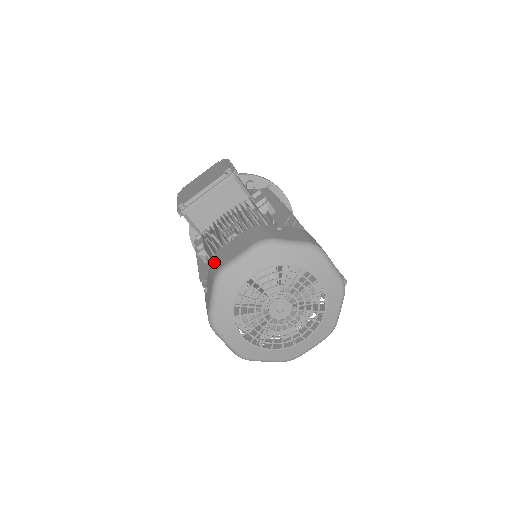
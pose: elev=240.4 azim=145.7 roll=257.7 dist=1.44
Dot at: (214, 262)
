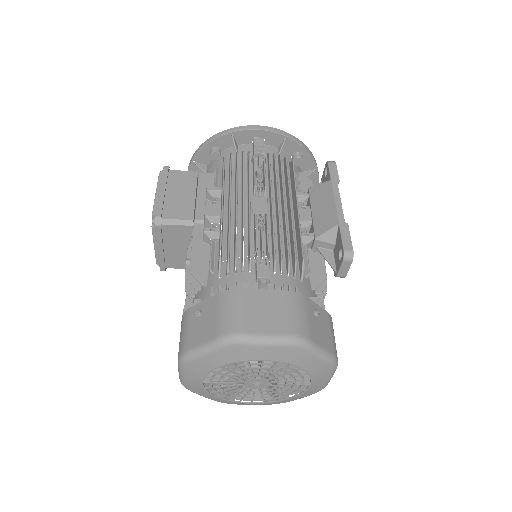
Dot at: occluded
